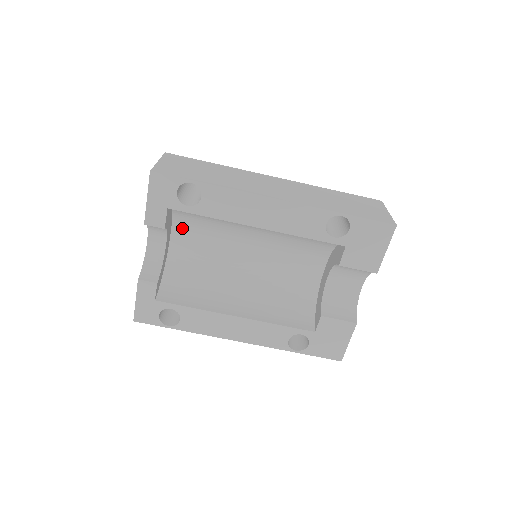
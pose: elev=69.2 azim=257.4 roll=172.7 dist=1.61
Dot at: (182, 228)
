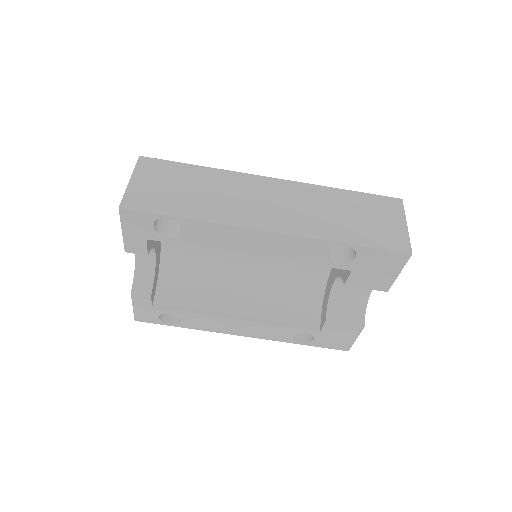
Dot at: occluded
